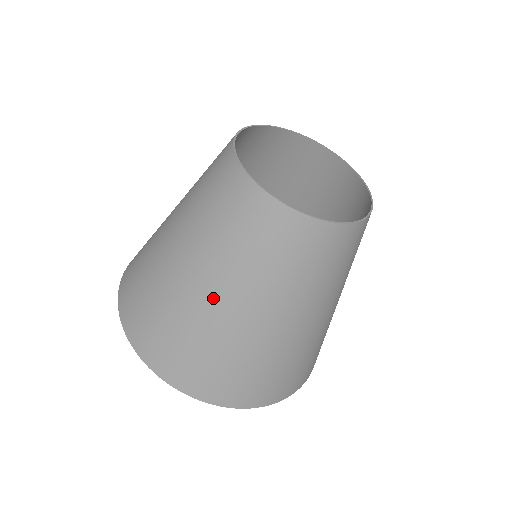
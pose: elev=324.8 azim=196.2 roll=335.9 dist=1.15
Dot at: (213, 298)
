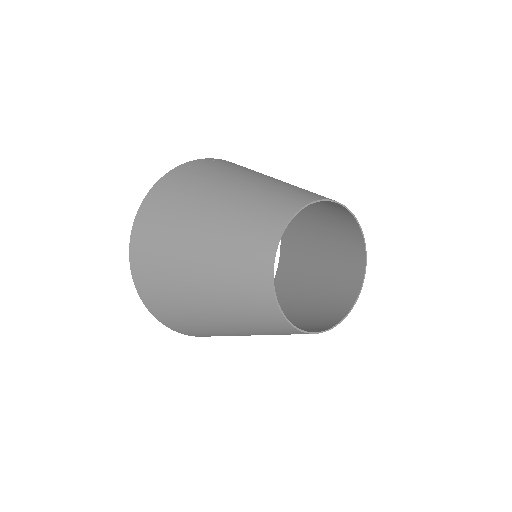
Dot at: (246, 335)
